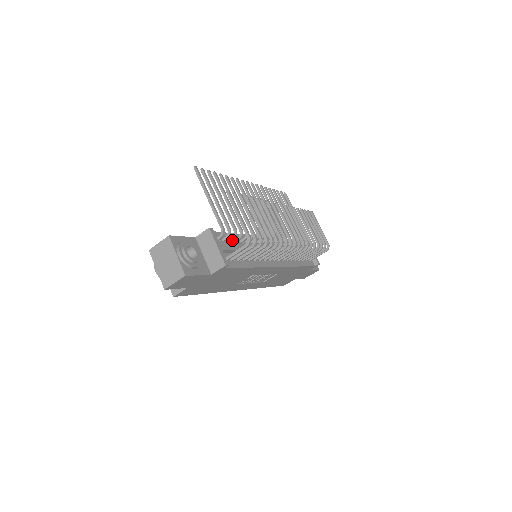
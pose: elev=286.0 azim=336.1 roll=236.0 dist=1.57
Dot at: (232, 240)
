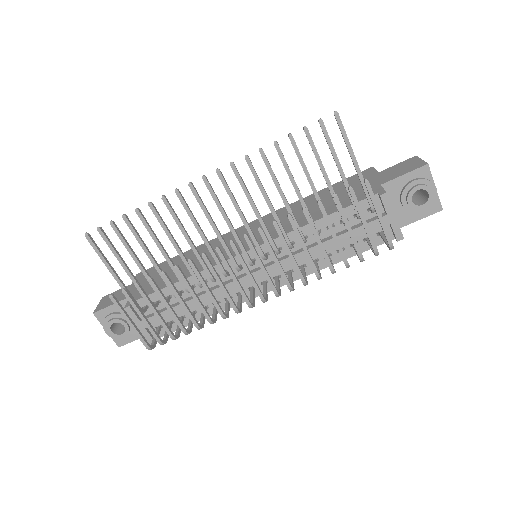
Dot at: (169, 299)
